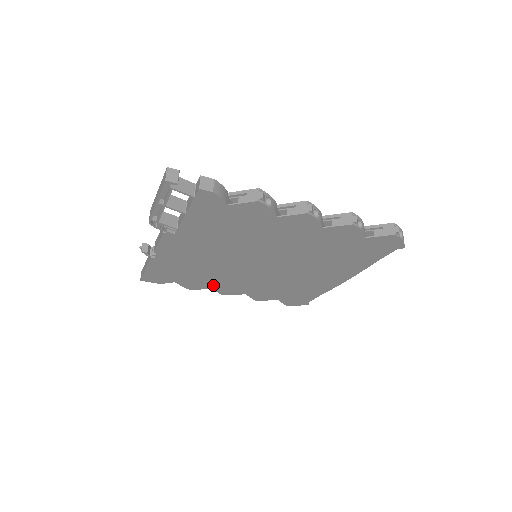
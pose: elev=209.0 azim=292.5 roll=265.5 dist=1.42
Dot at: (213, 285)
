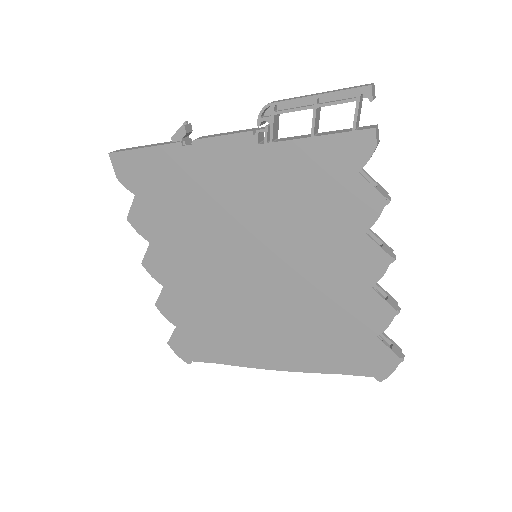
Dot at: (160, 242)
